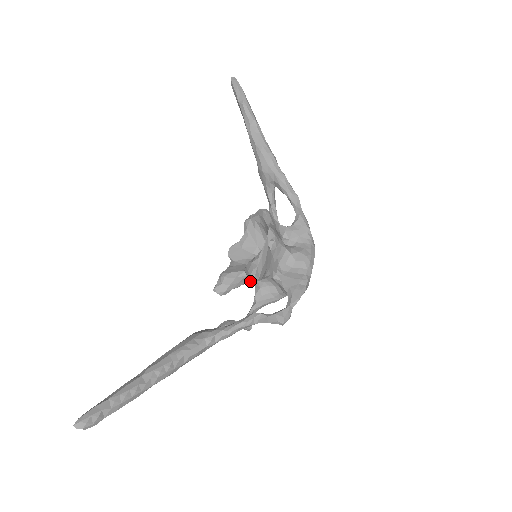
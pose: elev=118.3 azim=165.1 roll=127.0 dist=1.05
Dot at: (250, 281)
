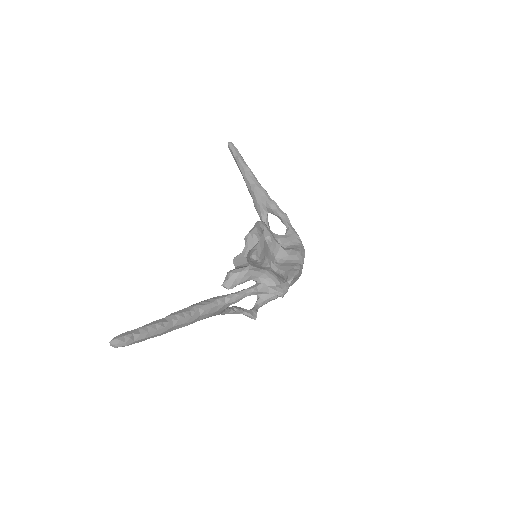
Dot at: (253, 278)
